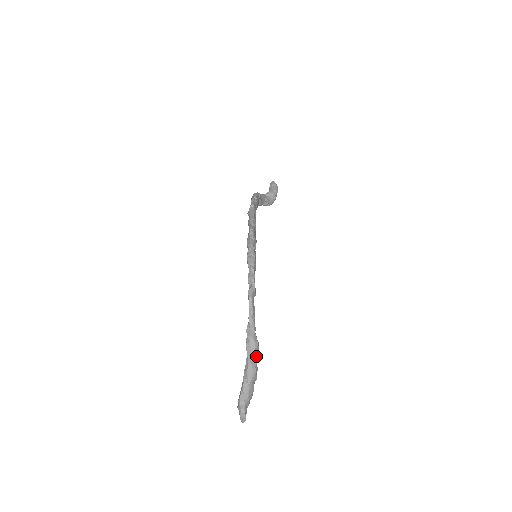
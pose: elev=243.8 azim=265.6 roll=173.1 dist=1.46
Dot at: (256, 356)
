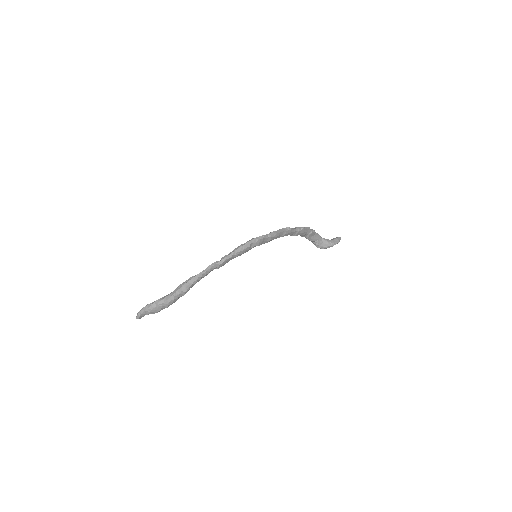
Dot at: (178, 296)
